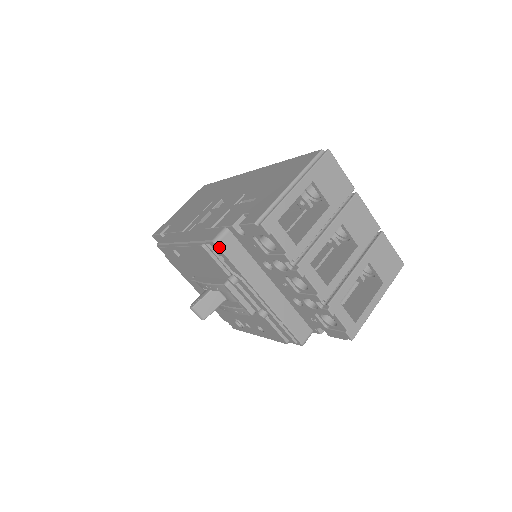
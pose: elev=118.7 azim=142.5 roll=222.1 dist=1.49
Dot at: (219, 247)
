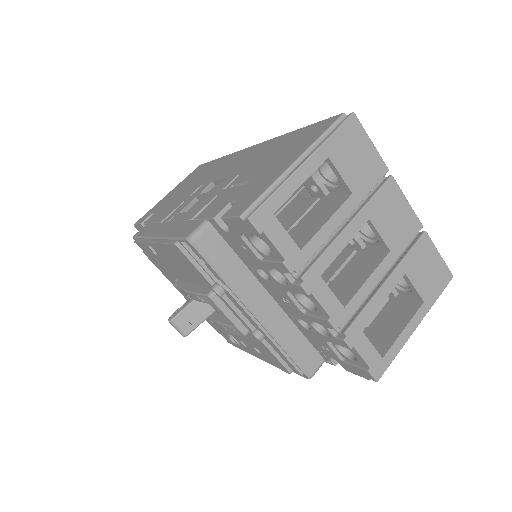
Dot at: (195, 247)
